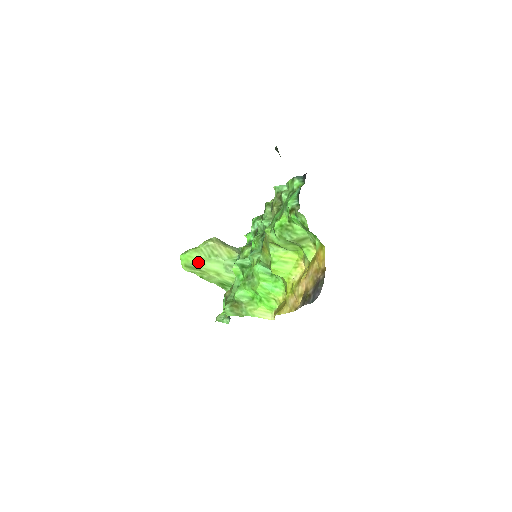
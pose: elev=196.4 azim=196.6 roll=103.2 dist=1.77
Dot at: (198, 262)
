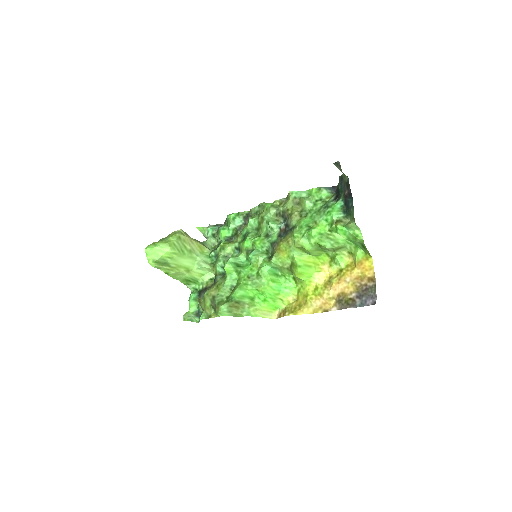
Dot at: (170, 257)
